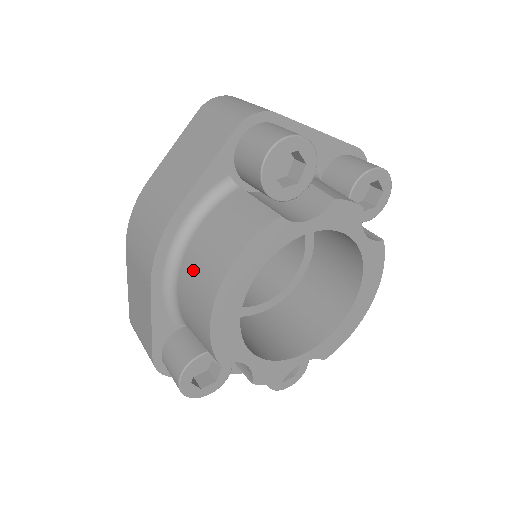
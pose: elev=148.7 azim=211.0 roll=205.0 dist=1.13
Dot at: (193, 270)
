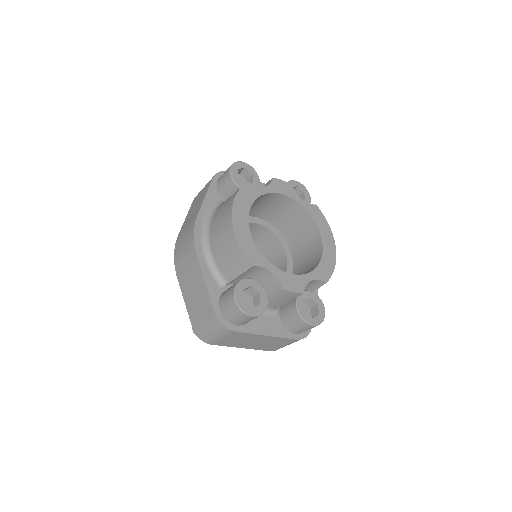
Dot at: (217, 231)
